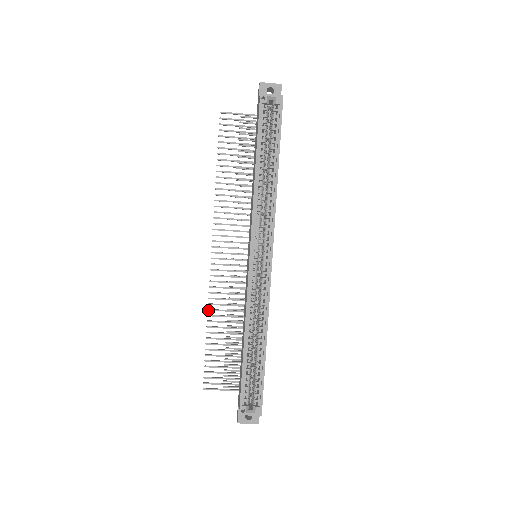
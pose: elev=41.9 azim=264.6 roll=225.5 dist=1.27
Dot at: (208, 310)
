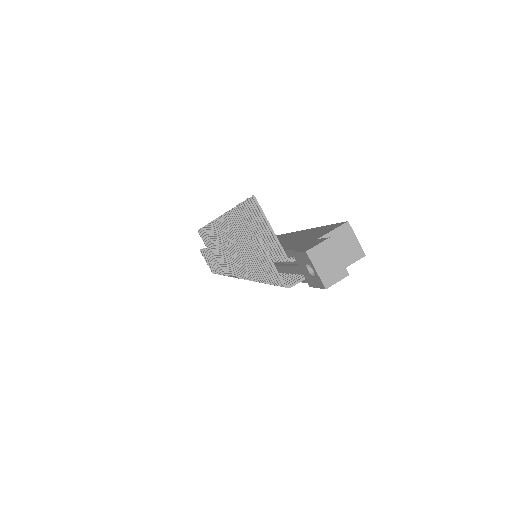
Dot at: (228, 212)
